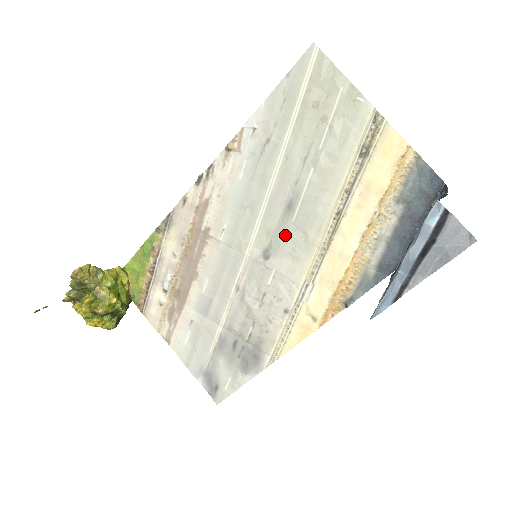
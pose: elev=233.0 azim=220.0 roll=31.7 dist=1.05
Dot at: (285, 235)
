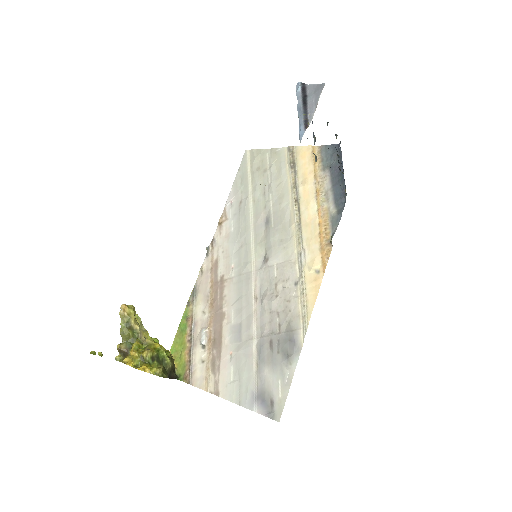
Dot at: (272, 238)
